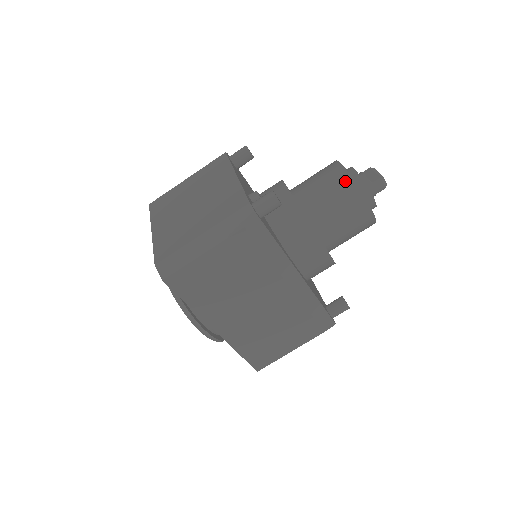
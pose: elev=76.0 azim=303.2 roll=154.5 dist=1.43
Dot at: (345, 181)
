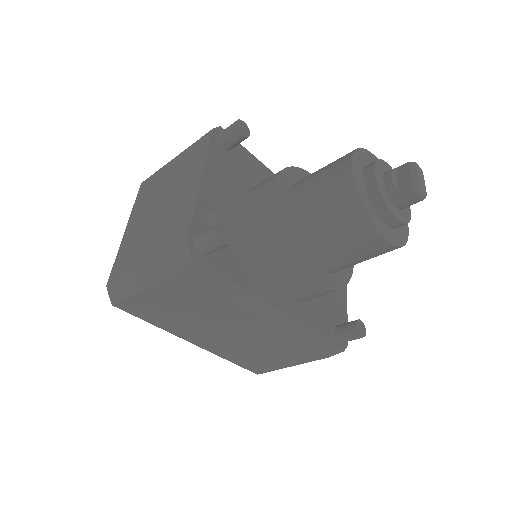
Dot at: (347, 196)
